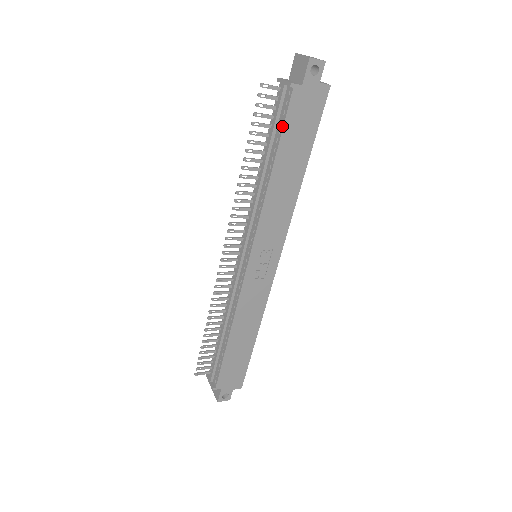
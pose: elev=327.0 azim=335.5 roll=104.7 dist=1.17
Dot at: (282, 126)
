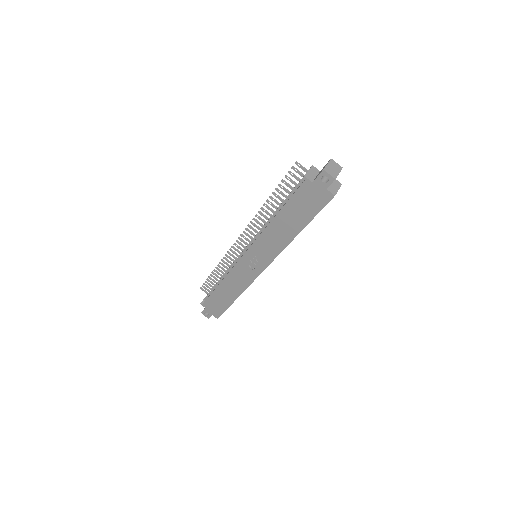
Dot at: (291, 196)
